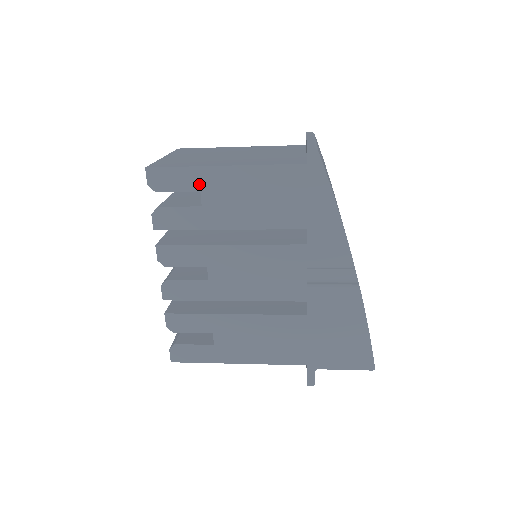
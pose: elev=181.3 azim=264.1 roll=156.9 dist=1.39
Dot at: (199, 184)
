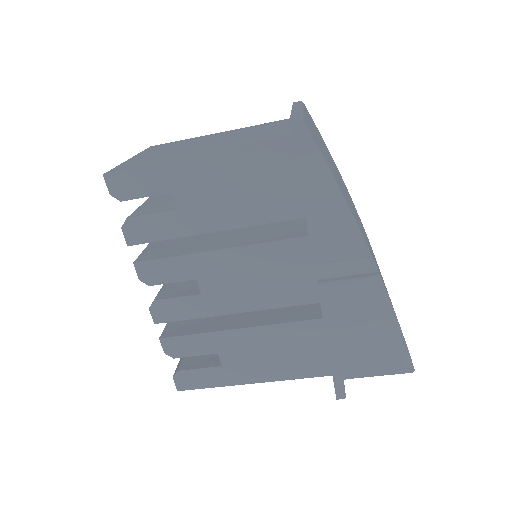
Dot at: (169, 184)
